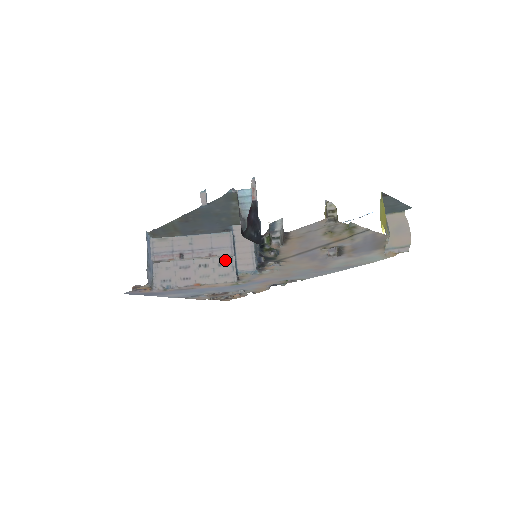
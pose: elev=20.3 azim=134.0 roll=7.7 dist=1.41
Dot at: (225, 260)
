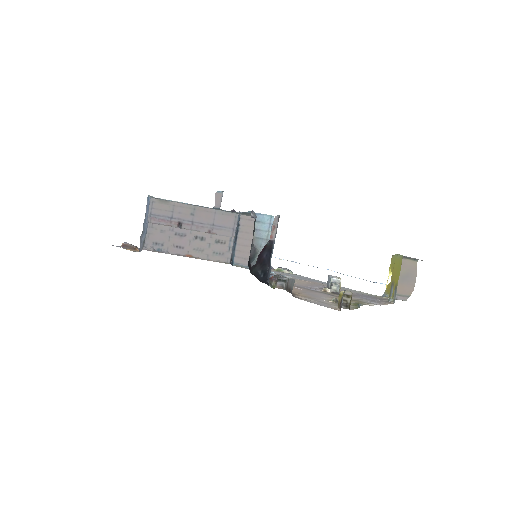
Dot at: (223, 238)
